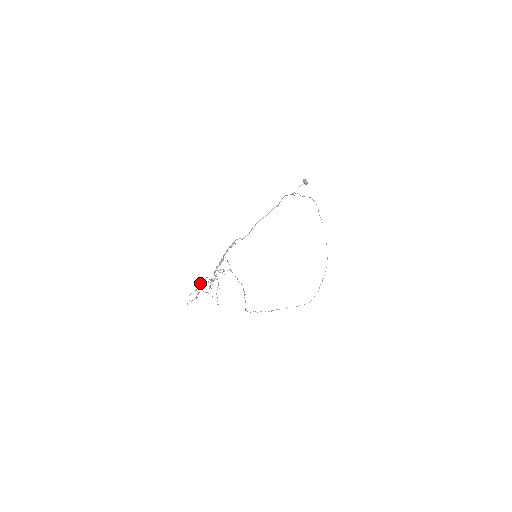
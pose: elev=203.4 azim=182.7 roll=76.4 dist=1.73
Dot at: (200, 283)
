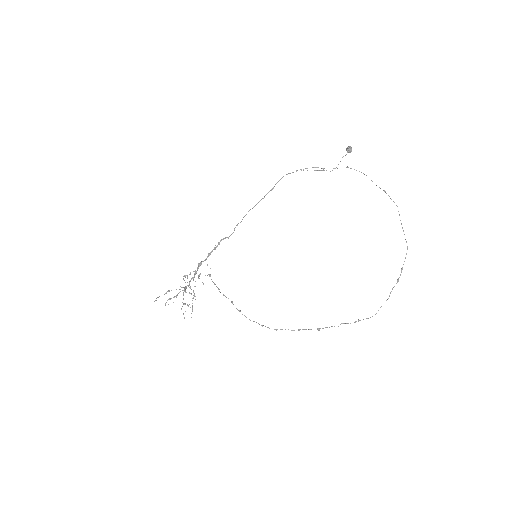
Dot at: (168, 291)
